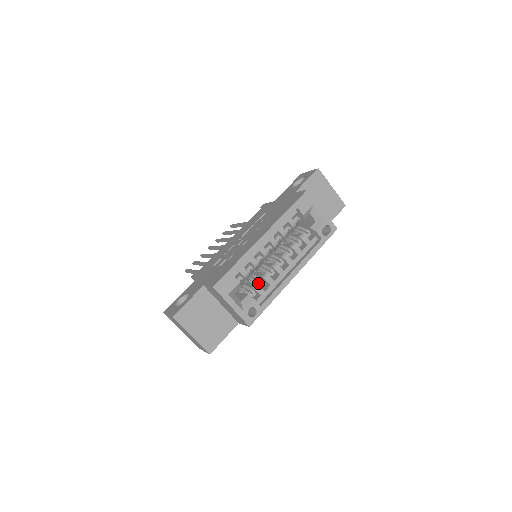
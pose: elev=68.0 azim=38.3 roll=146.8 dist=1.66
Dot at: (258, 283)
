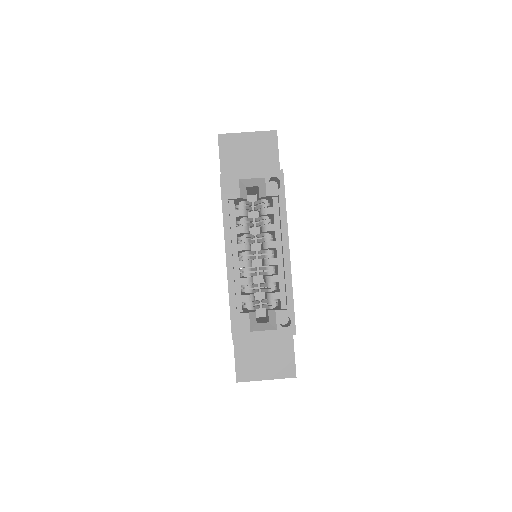
Dot at: (268, 291)
